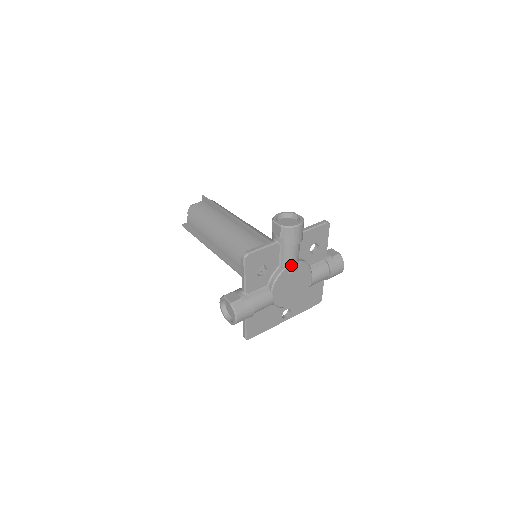
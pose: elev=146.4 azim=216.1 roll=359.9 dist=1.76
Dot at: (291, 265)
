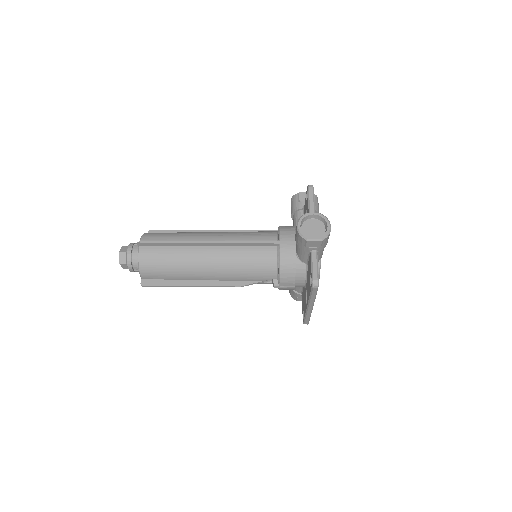
Dot at: occluded
